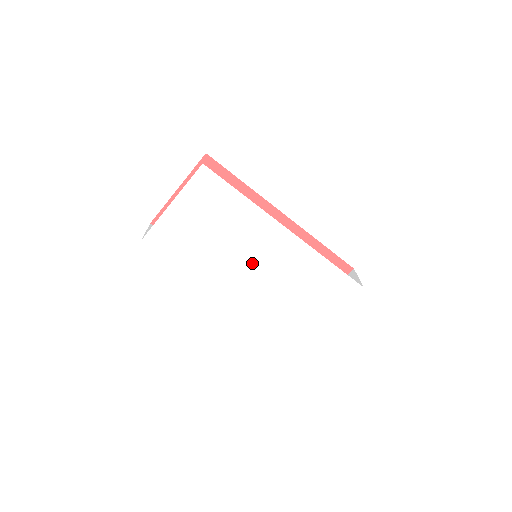
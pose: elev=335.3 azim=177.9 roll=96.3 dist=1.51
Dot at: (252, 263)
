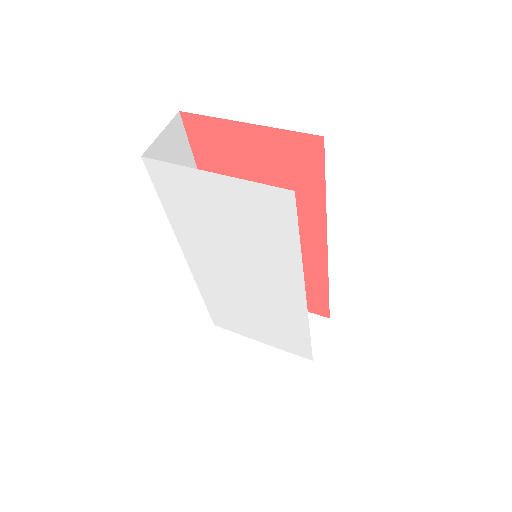
Dot at: (241, 274)
